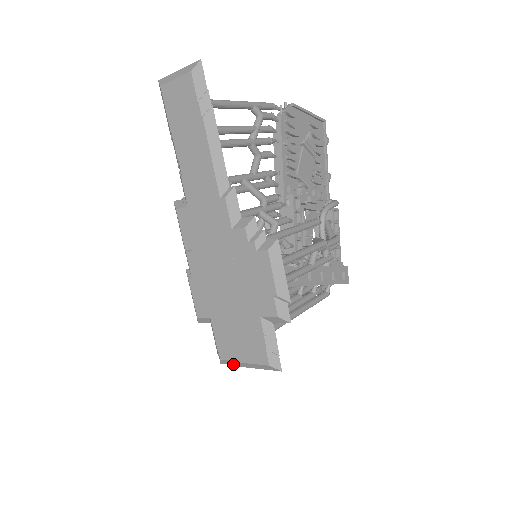
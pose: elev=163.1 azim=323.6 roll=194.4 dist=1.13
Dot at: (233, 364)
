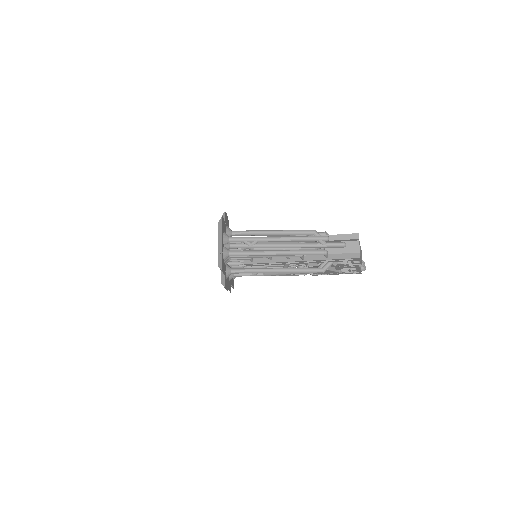
Dot at: (221, 257)
